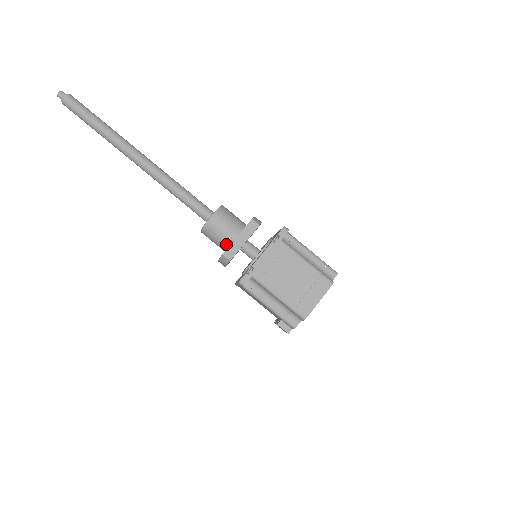
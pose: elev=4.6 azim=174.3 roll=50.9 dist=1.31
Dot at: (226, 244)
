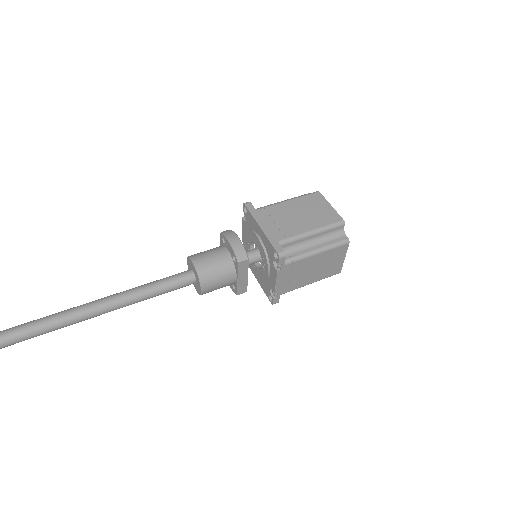
Dot at: occluded
